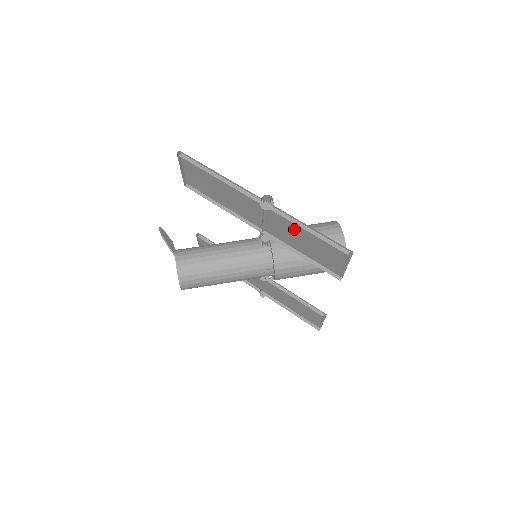
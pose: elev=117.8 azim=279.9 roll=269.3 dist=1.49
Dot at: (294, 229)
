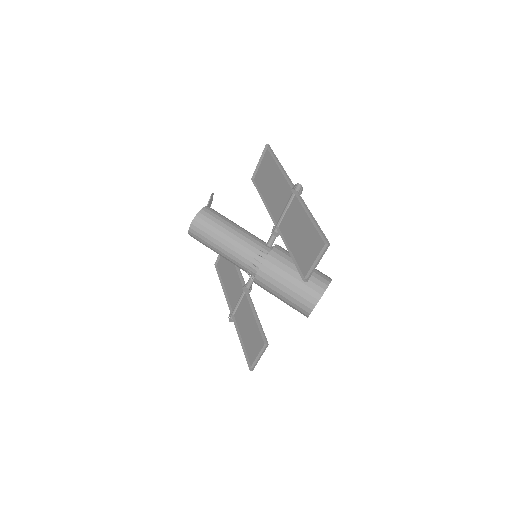
Dot at: (301, 222)
